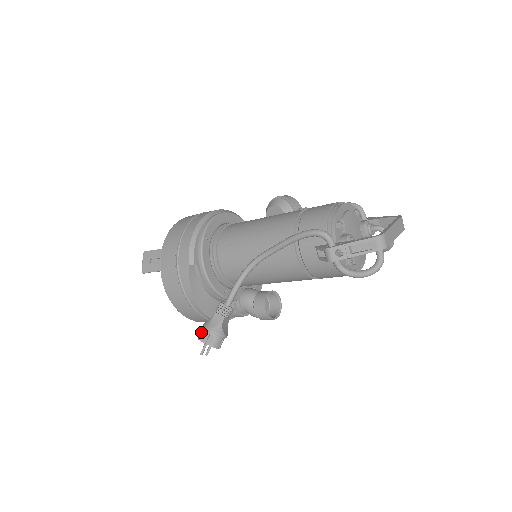
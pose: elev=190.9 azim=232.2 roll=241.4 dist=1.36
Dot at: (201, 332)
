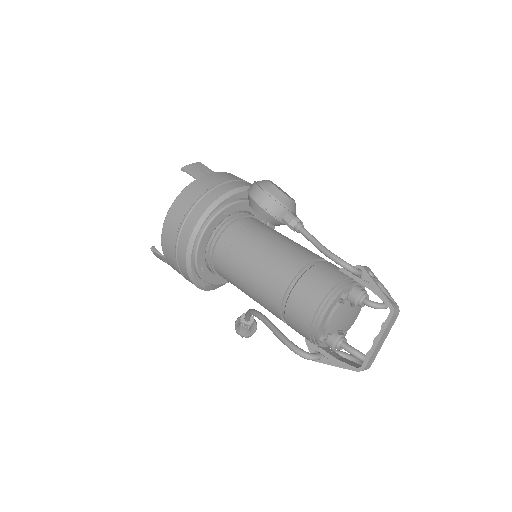
Dot at: occluded
